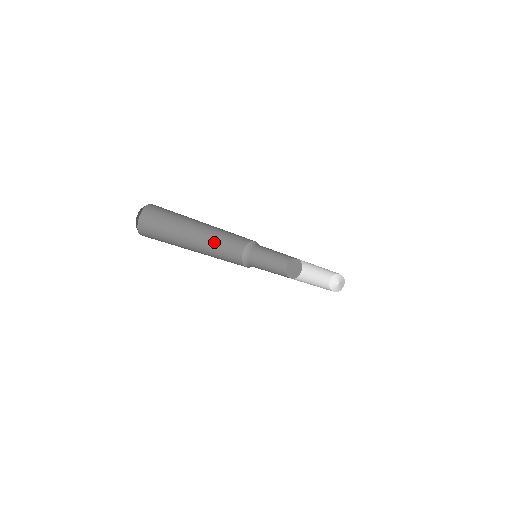
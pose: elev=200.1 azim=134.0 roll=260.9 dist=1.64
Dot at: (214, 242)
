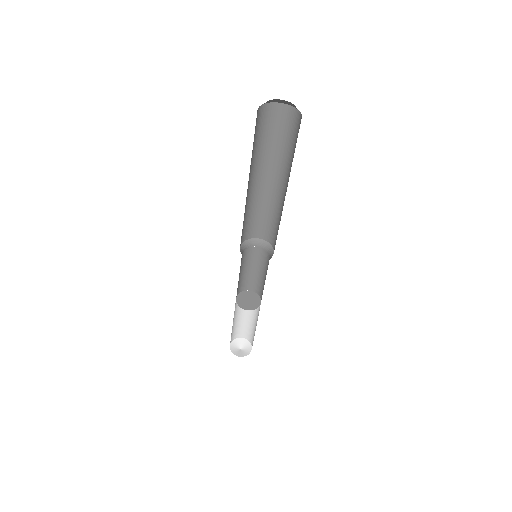
Dot at: occluded
